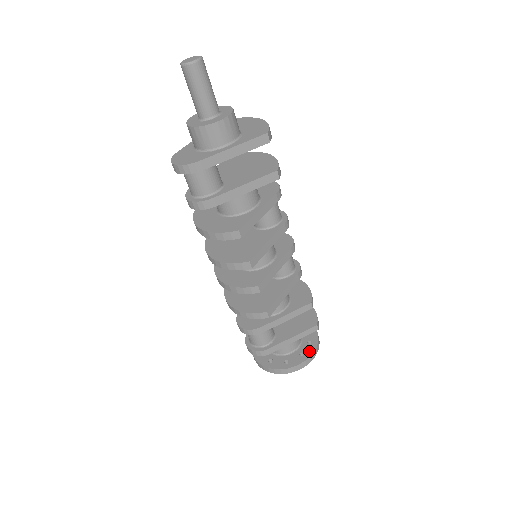
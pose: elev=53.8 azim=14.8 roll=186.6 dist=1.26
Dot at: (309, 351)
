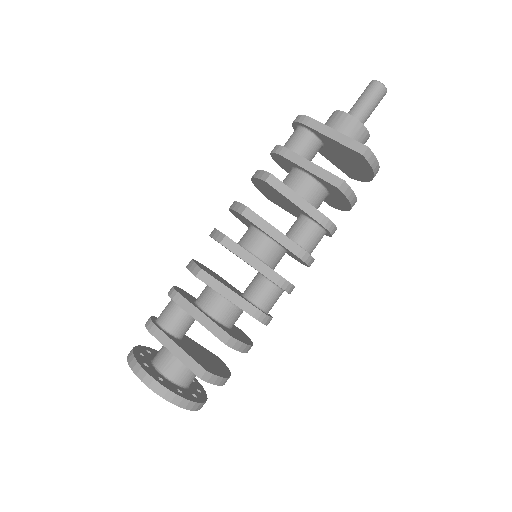
Dot at: (168, 386)
